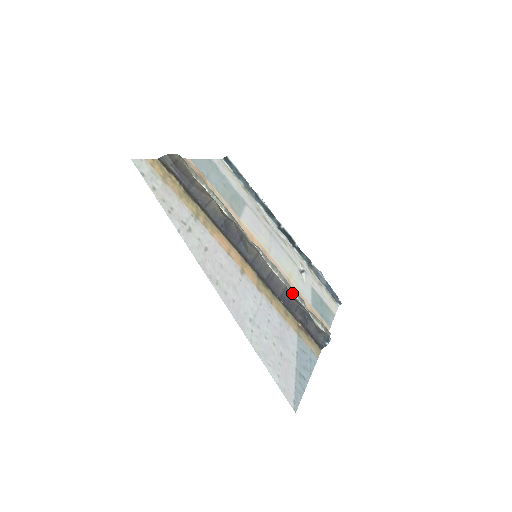
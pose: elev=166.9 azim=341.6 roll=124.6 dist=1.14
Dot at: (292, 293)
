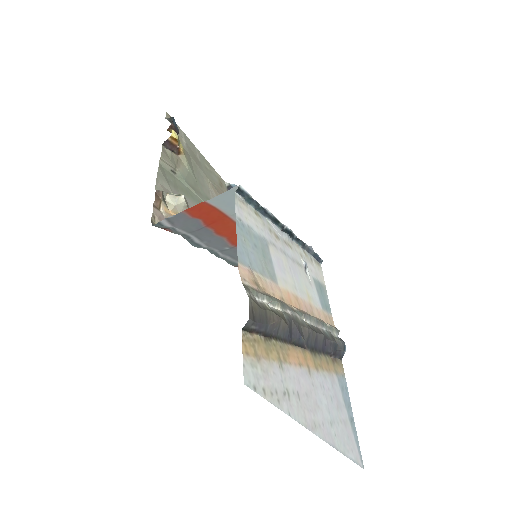
Dot at: (321, 328)
